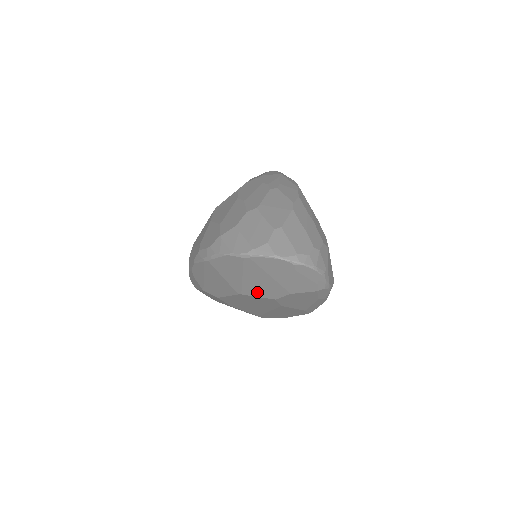
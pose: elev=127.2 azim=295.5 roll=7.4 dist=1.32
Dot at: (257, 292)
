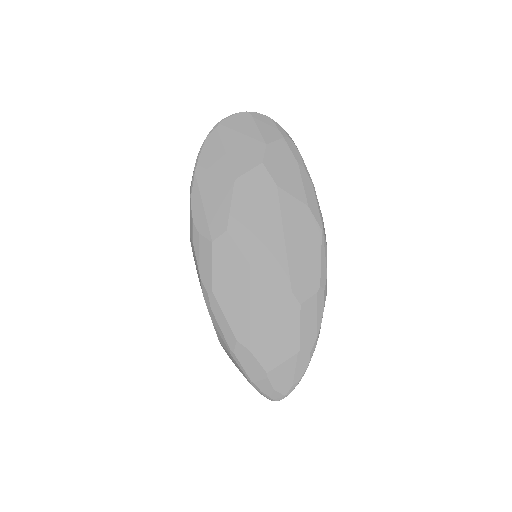
Dot at: (245, 164)
